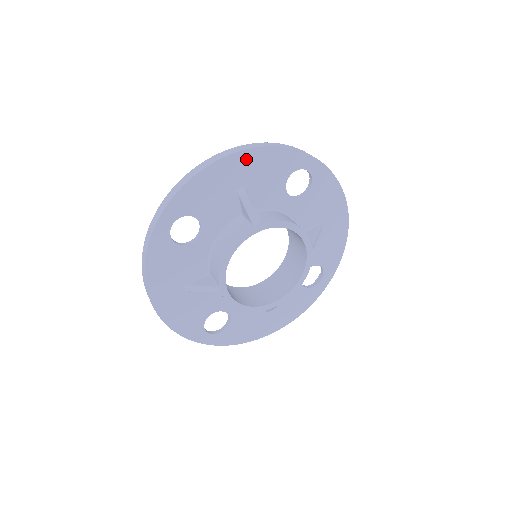
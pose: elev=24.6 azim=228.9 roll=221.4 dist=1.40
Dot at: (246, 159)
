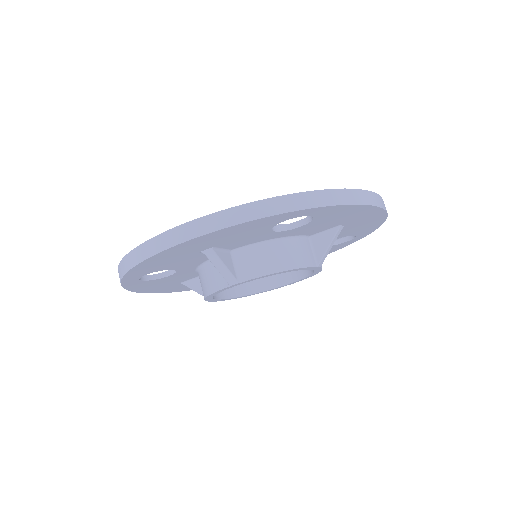
Dot at: (199, 240)
